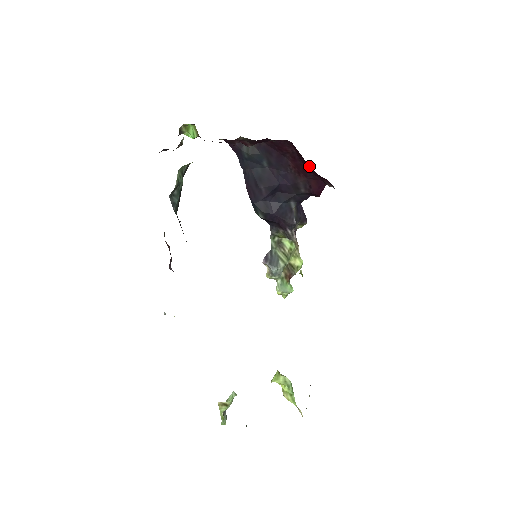
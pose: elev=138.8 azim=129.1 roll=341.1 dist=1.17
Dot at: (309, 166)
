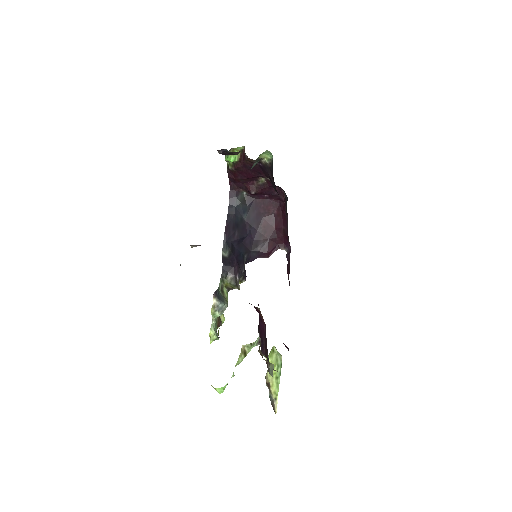
Dot at: (283, 224)
